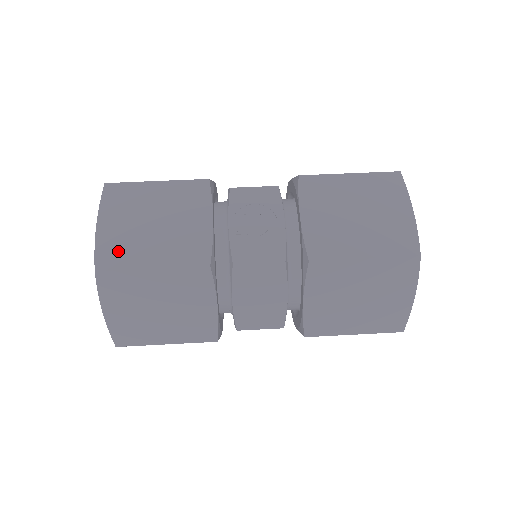
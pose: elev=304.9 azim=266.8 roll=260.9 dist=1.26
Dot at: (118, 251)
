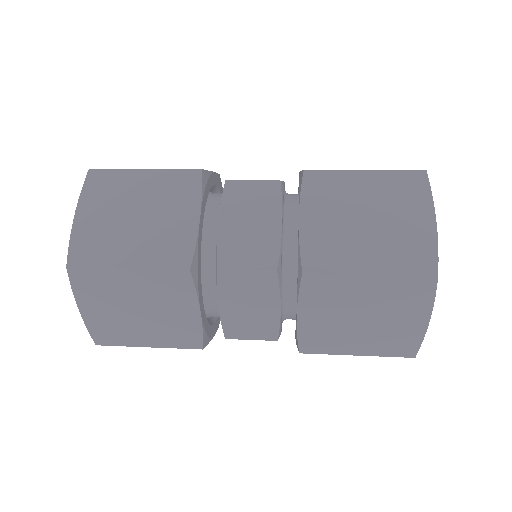
Dot at: occluded
